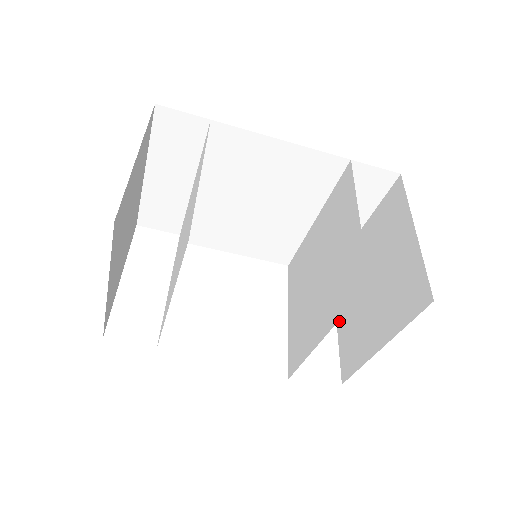
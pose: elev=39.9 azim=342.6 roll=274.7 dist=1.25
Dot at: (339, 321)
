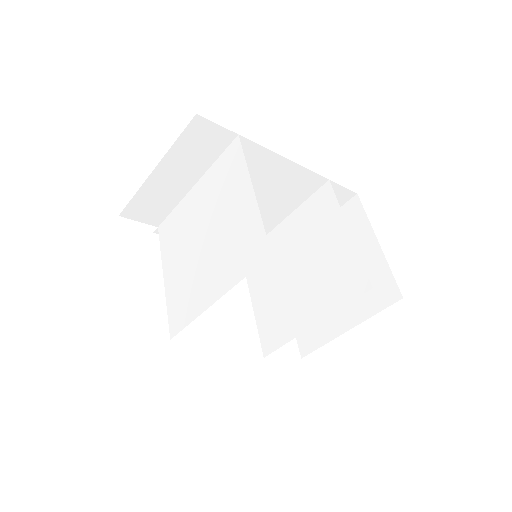
Dot at: occluded
